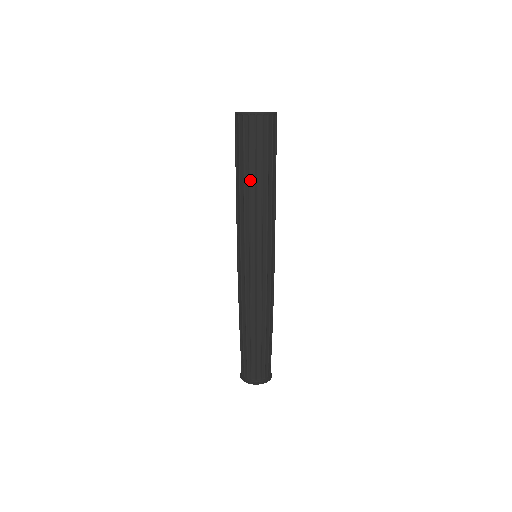
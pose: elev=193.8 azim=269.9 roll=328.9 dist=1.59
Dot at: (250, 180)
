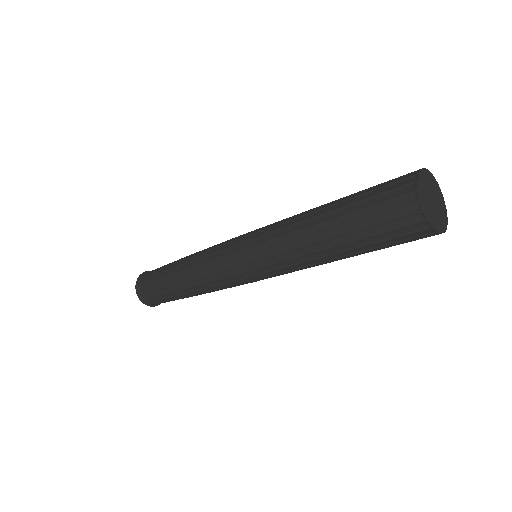
Dot at: (347, 256)
